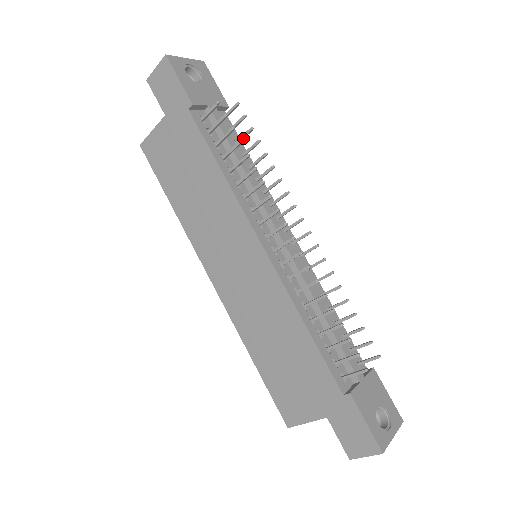
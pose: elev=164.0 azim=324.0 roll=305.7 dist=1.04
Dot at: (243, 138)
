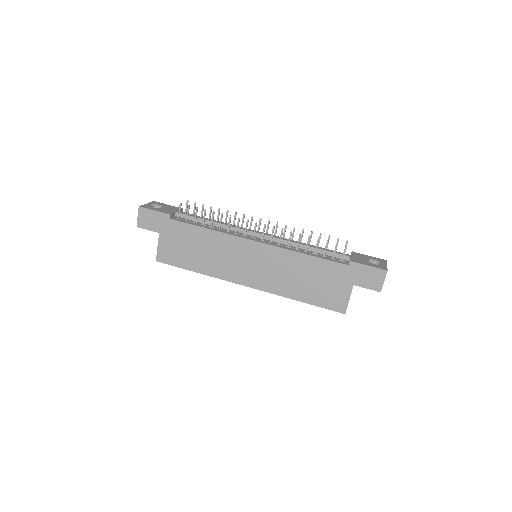
Dot at: occluded
